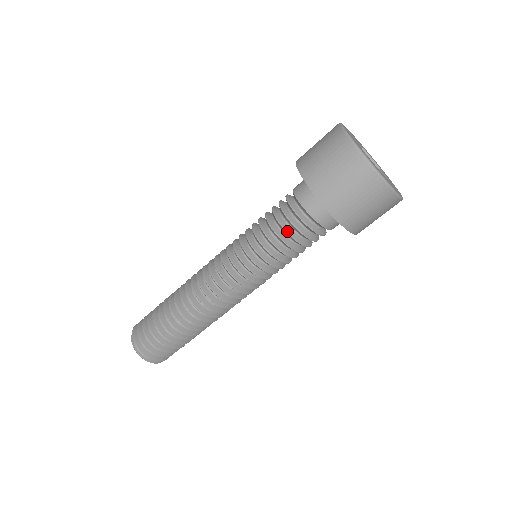
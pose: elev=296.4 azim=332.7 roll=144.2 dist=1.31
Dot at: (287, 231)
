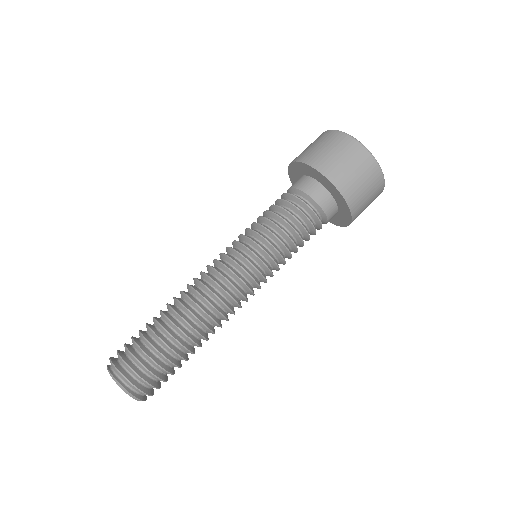
Dot at: (294, 216)
